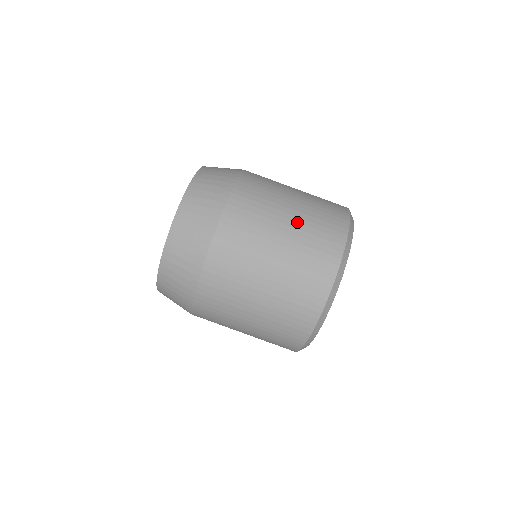
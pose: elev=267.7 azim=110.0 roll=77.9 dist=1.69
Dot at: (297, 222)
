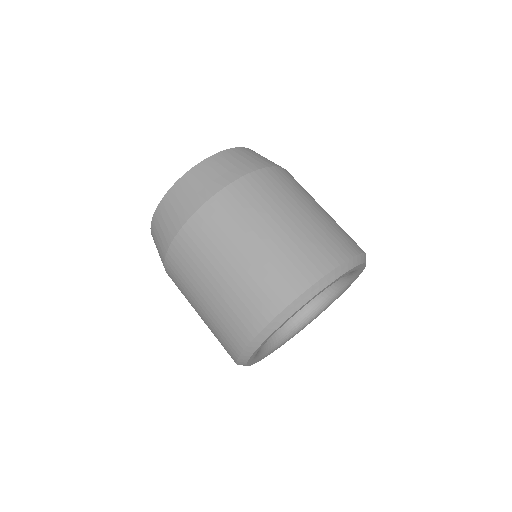
Dot at: (330, 216)
